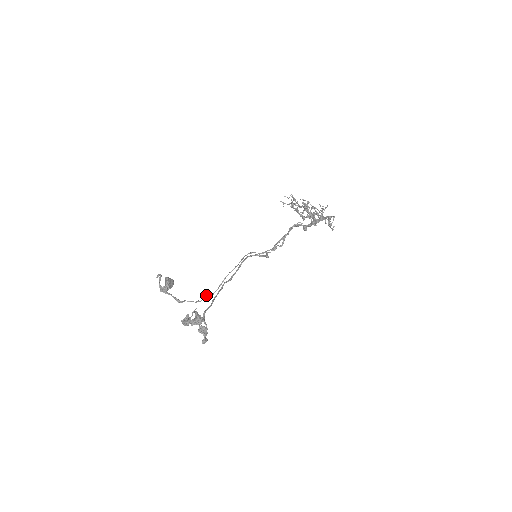
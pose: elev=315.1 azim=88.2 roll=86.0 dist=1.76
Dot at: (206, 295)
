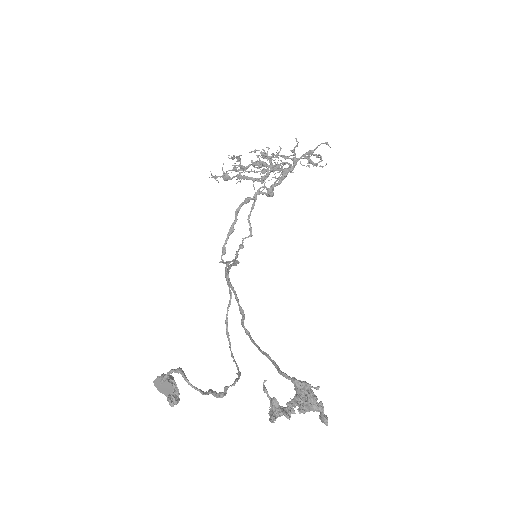
Dot at: occluded
